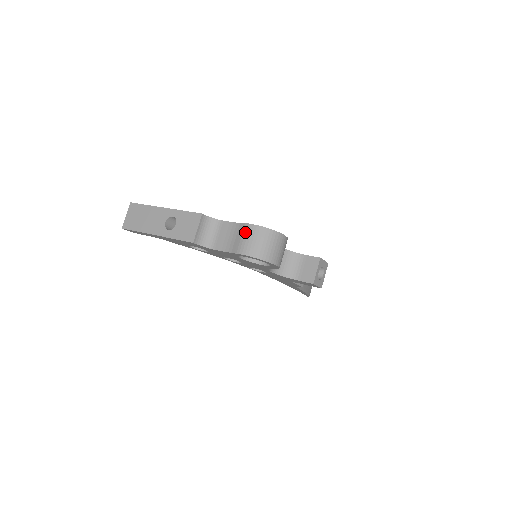
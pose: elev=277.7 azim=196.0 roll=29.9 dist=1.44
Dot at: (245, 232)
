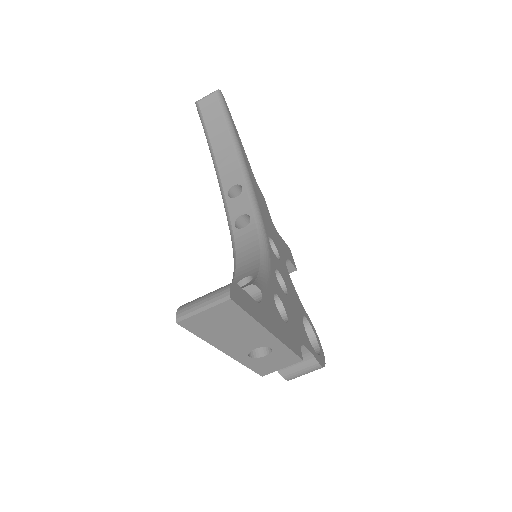
Dot at: (310, 369)
